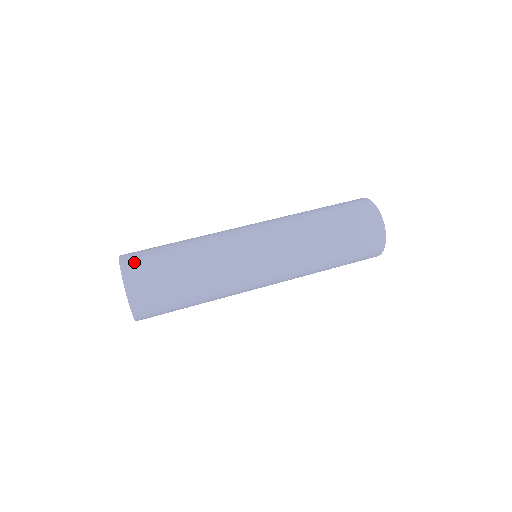
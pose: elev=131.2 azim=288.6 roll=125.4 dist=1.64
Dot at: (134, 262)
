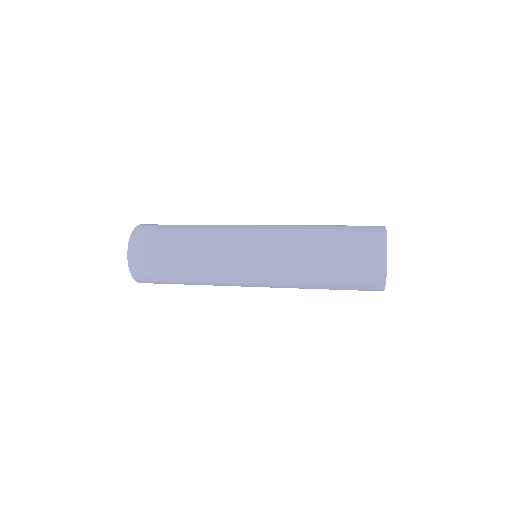
Dot at: occluded
